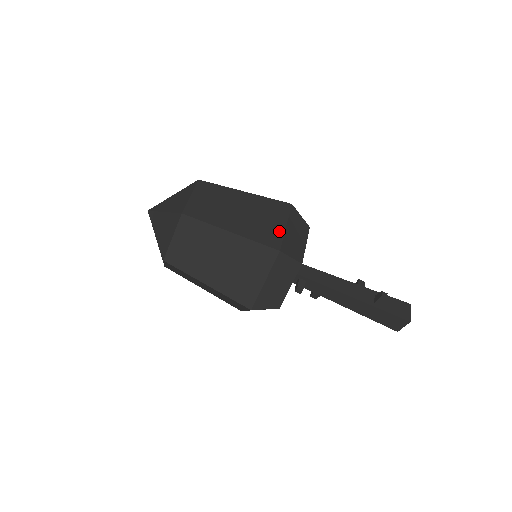
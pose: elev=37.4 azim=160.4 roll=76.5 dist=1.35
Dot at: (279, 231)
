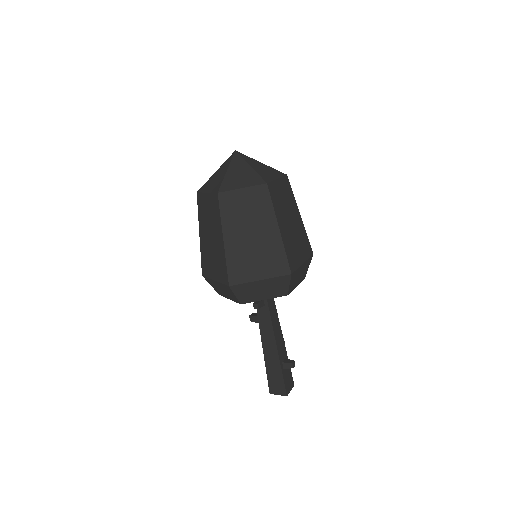
Dot at: (299, 262)
